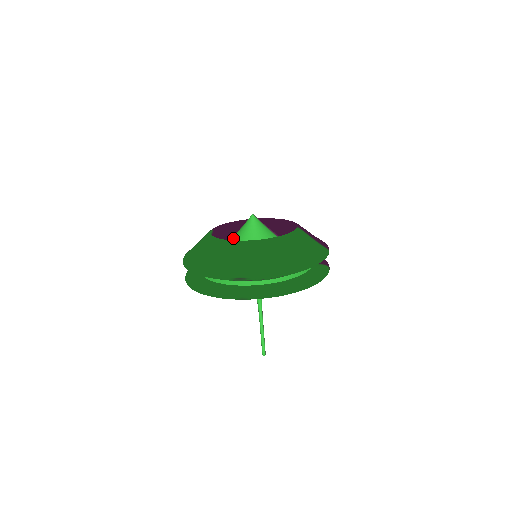
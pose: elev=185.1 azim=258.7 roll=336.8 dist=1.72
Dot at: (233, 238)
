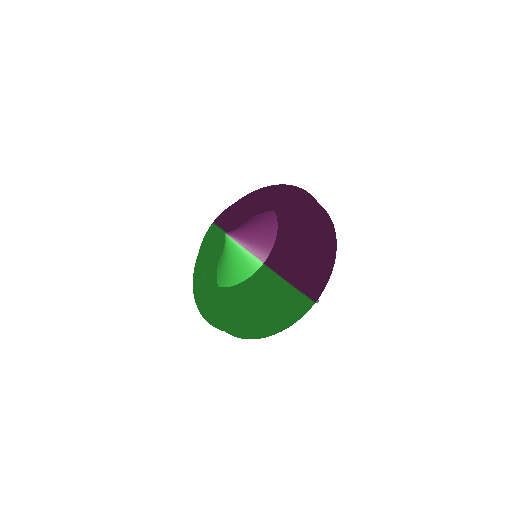
Dot at: occluded
